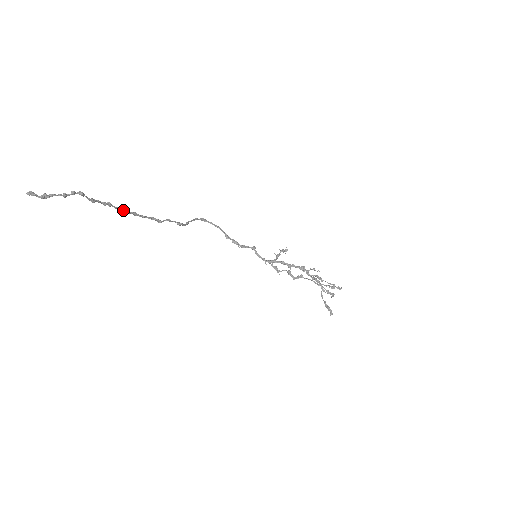
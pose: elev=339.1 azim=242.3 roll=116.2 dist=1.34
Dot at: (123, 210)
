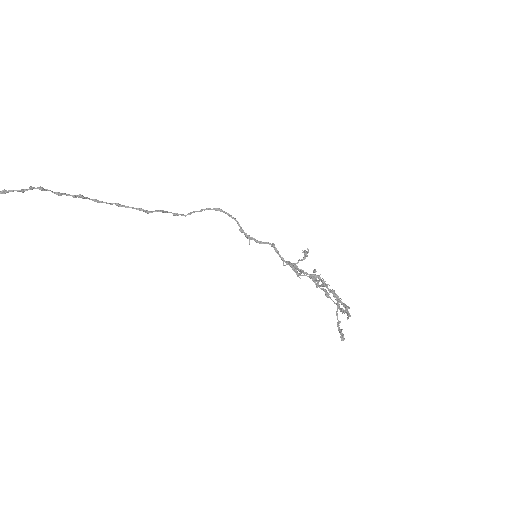
Dot at: (101, 201)
